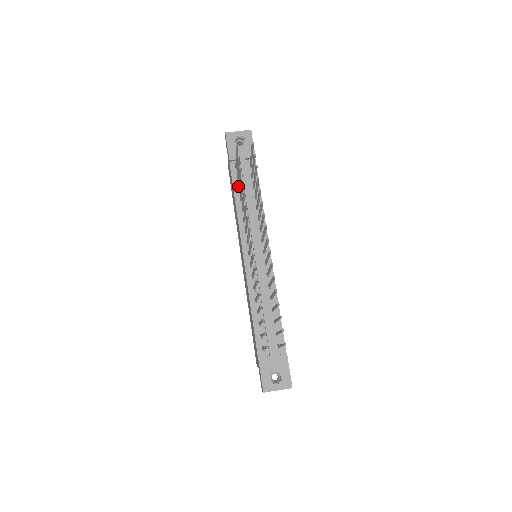
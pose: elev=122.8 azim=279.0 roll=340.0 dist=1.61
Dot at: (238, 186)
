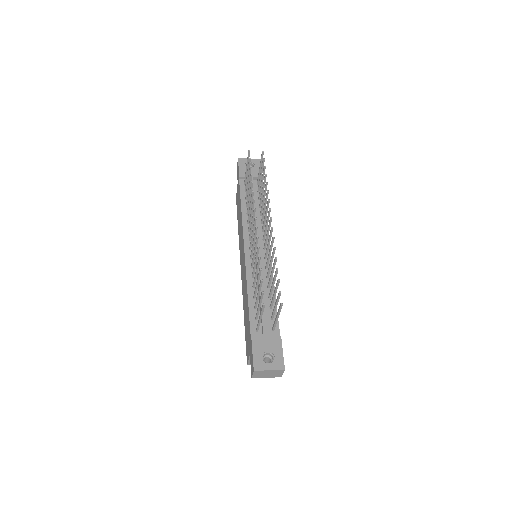
Dot at: (245, 197)
